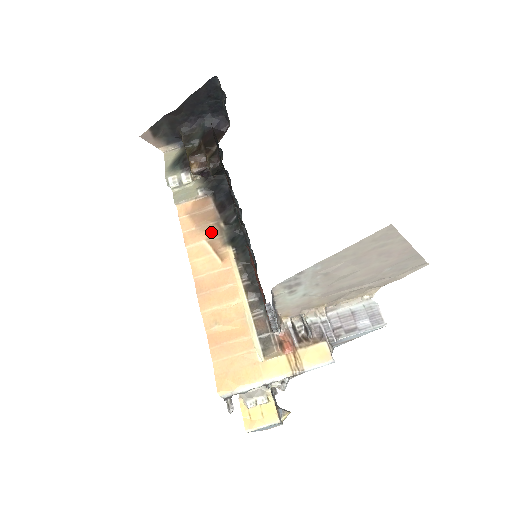
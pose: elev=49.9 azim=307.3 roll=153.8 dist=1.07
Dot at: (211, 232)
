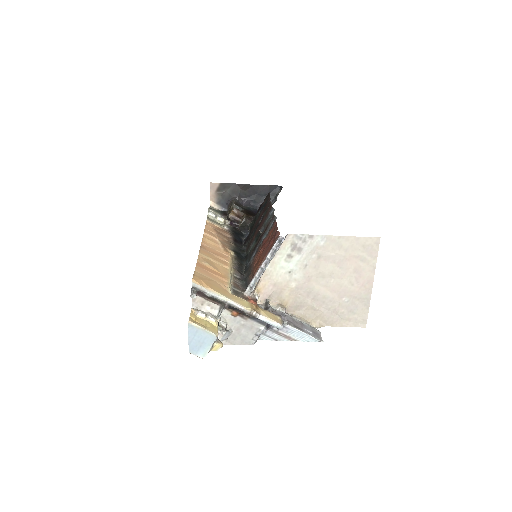
Dot at: (224, 241)
